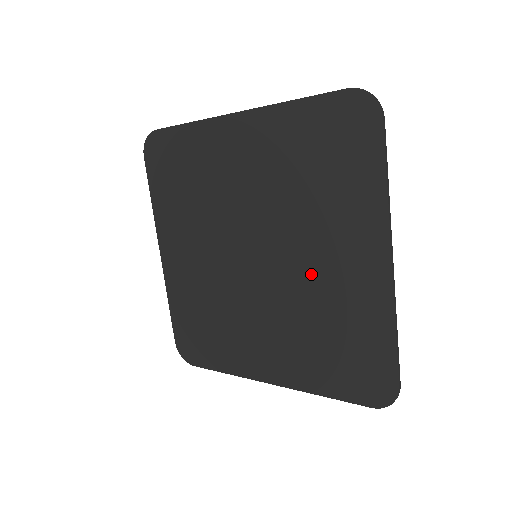
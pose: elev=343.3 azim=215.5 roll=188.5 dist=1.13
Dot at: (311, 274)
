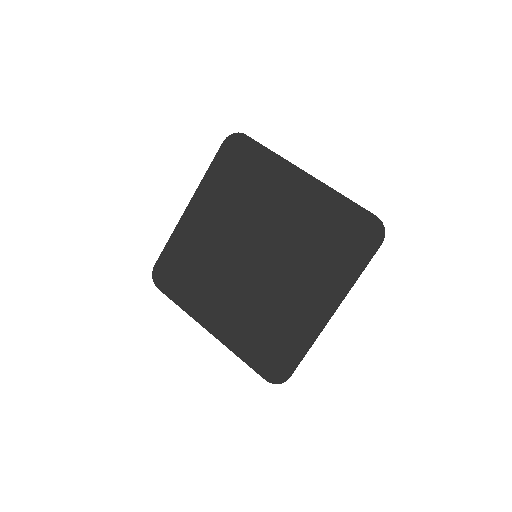
Dot at: (284, 290)
